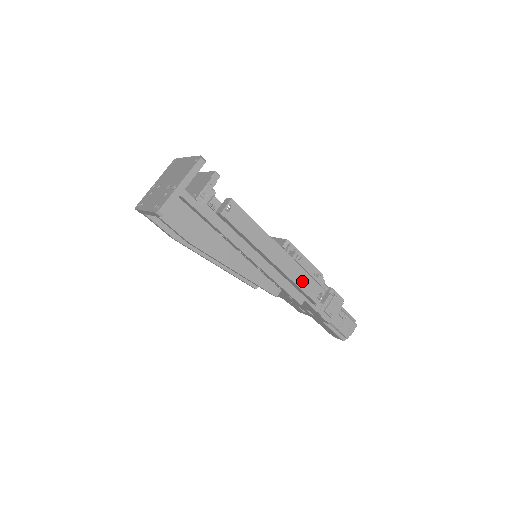
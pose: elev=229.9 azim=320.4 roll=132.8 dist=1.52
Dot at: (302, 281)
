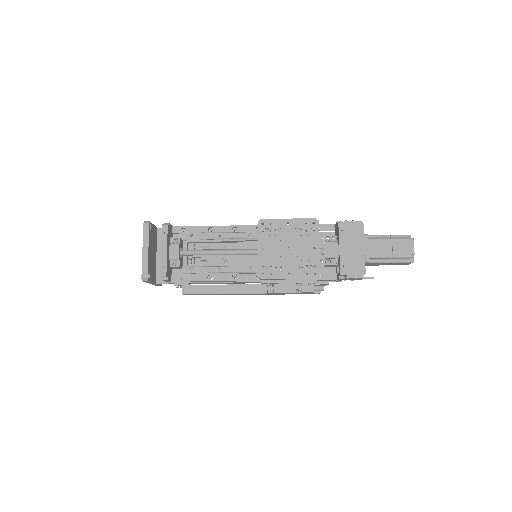
Dot at: occluded
